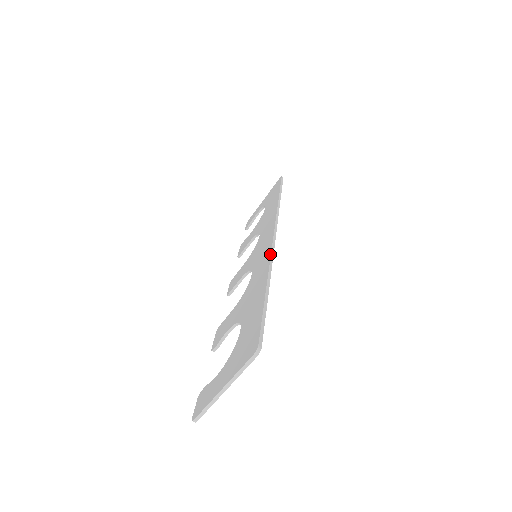
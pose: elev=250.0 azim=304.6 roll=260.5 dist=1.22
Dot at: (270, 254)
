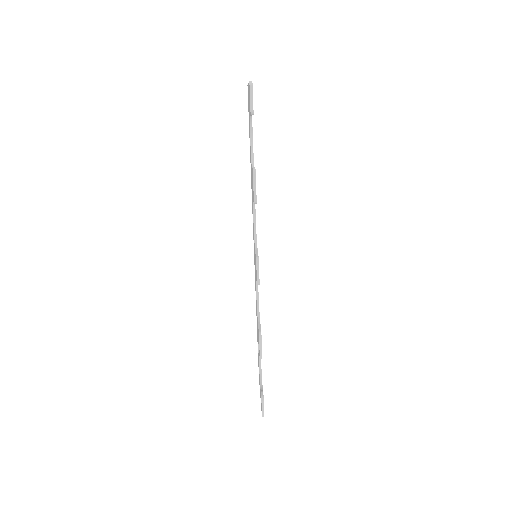
Dot at: occluded
